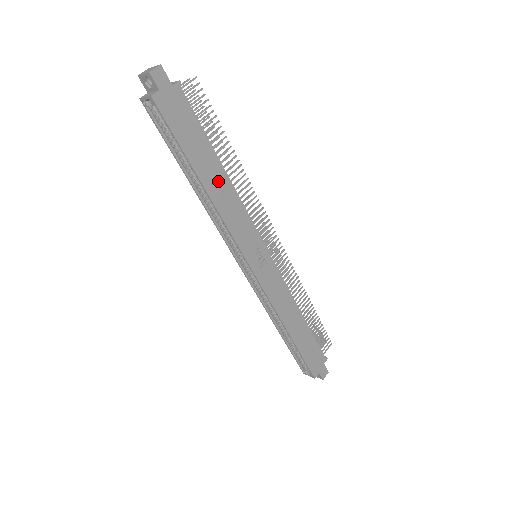
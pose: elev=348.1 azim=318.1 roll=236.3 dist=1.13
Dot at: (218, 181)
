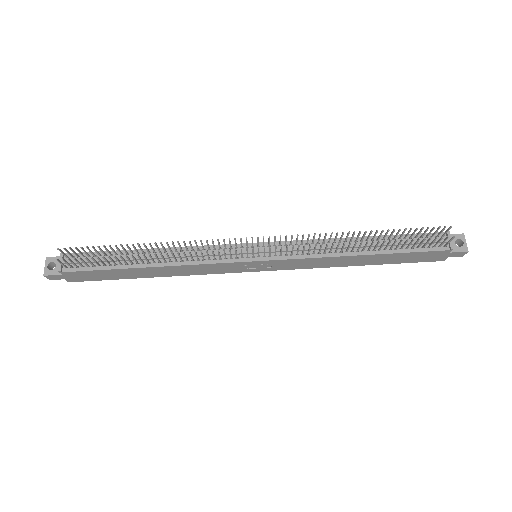
Dot at: (157, 271)
